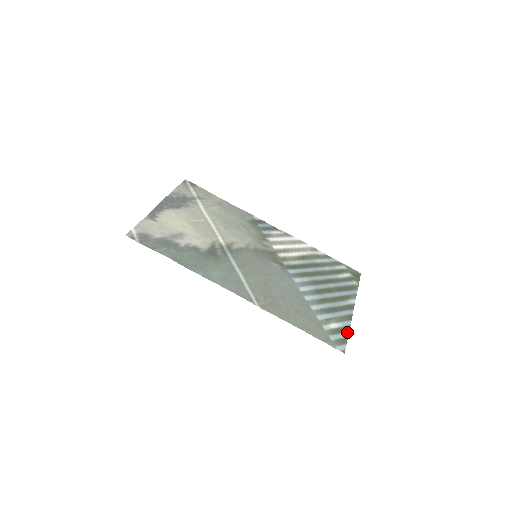
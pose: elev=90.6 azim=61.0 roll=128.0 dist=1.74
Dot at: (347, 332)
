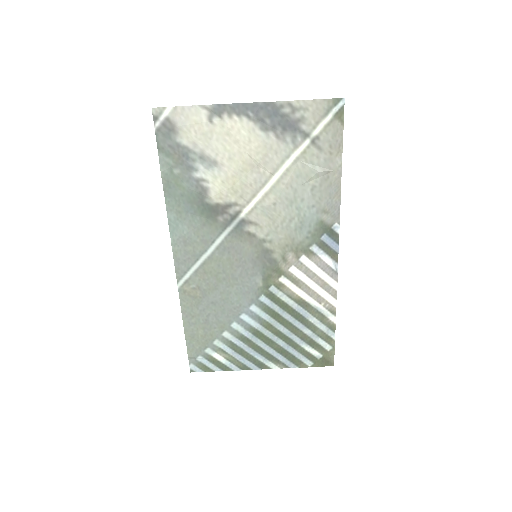
Dot at: (221, 369)
